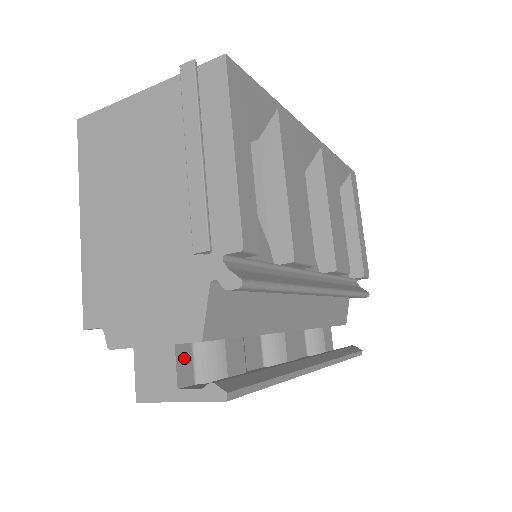
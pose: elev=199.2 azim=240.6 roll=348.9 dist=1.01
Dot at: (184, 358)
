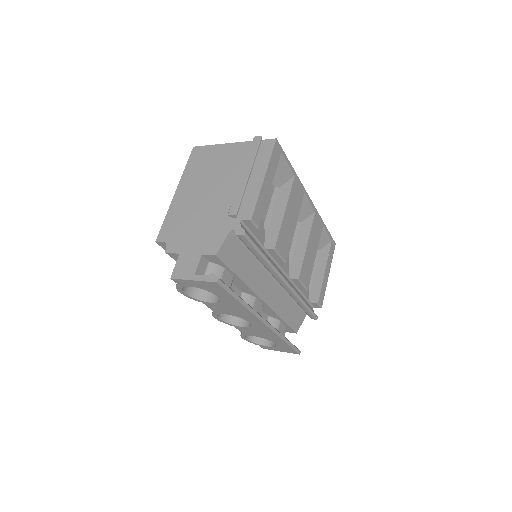
Dot at: (203, 265)
